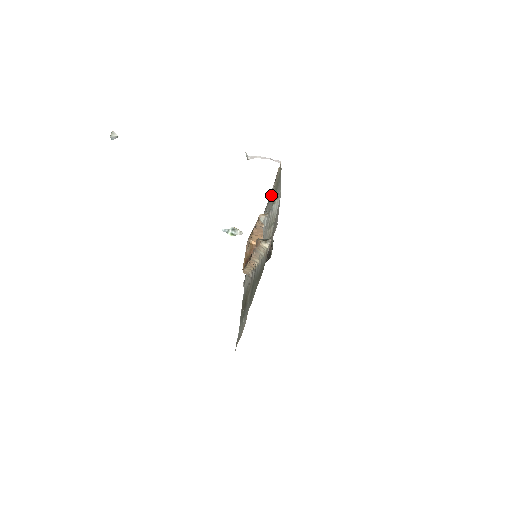
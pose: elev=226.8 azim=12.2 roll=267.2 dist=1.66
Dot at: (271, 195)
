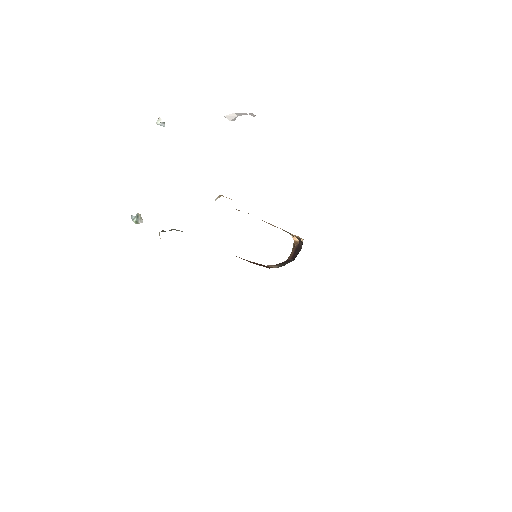
Dot at: occluded
